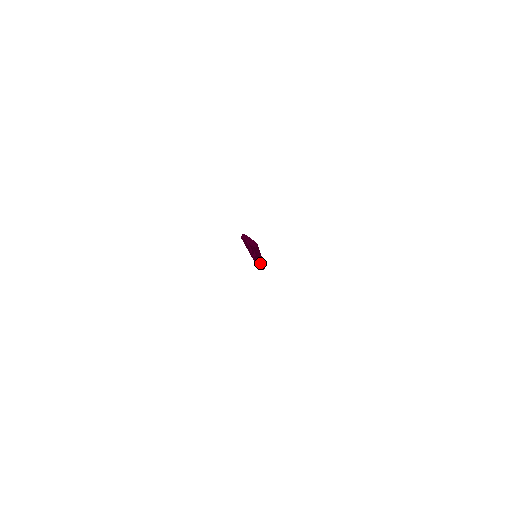
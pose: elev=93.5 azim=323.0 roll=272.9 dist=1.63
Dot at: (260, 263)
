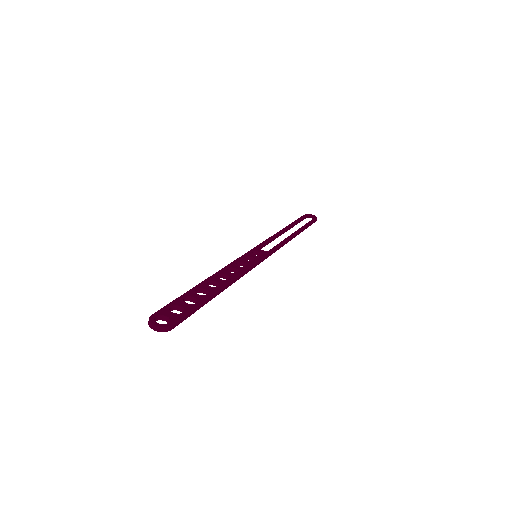
Dot at: occluded
